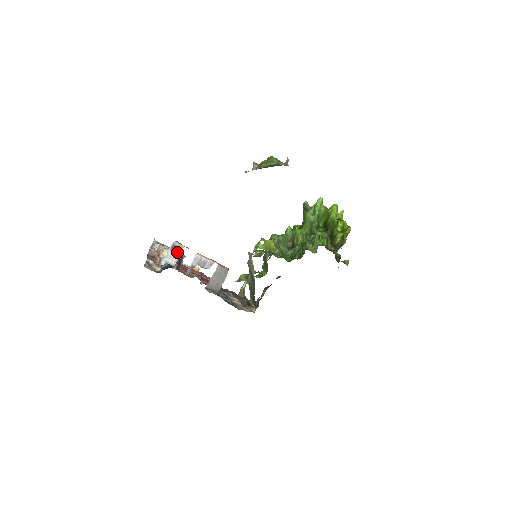
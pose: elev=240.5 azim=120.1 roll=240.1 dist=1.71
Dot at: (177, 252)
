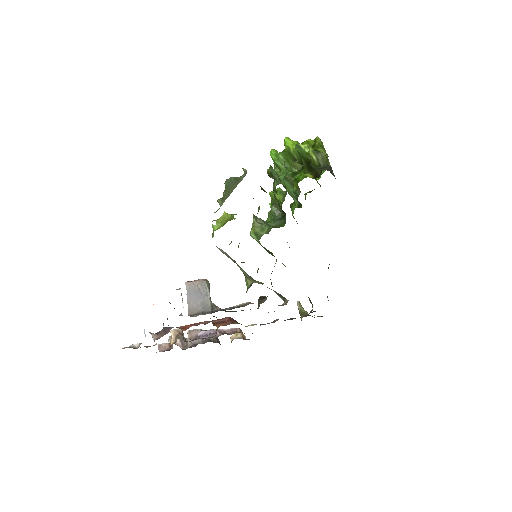
Dot at: occluded
